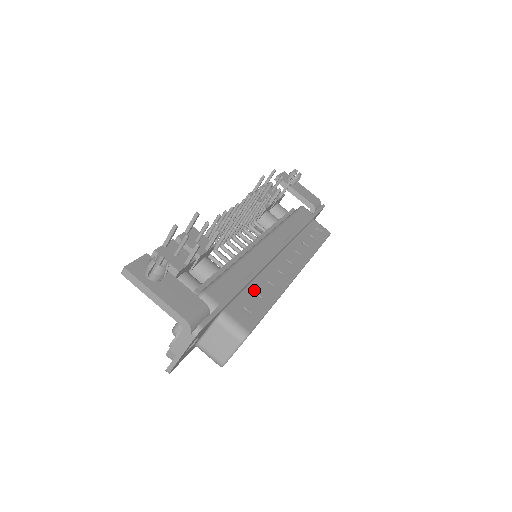
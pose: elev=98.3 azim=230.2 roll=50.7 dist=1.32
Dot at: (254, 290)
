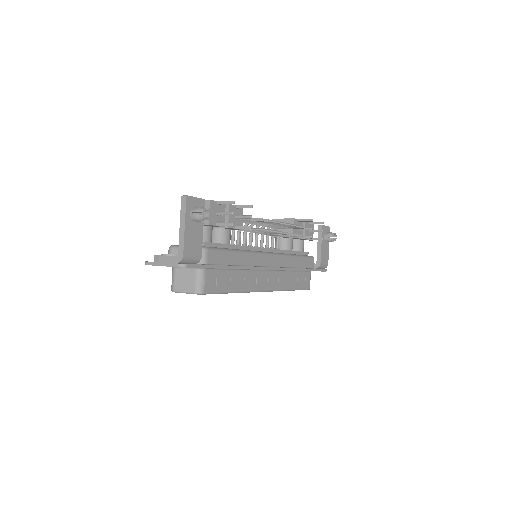
Dot at: (232, 275)
